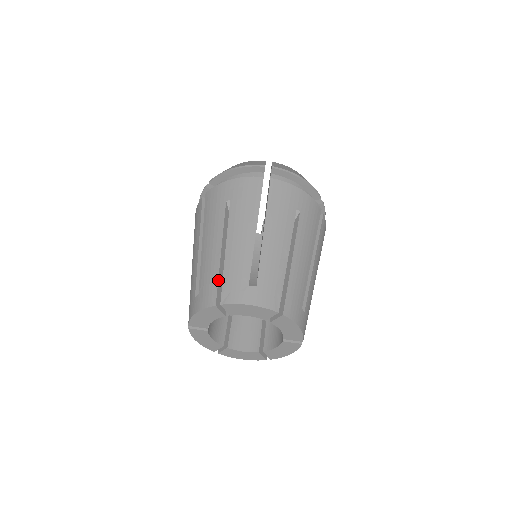
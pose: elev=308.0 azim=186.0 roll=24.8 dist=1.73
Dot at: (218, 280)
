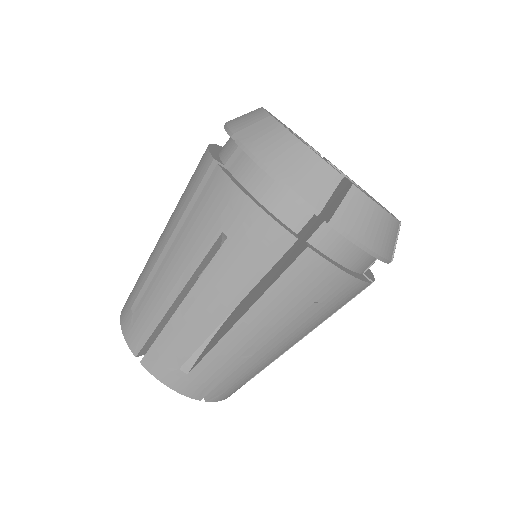
Dot at: (152, 333)
